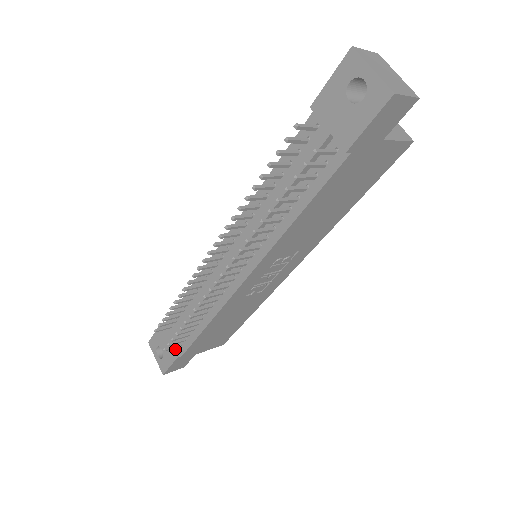
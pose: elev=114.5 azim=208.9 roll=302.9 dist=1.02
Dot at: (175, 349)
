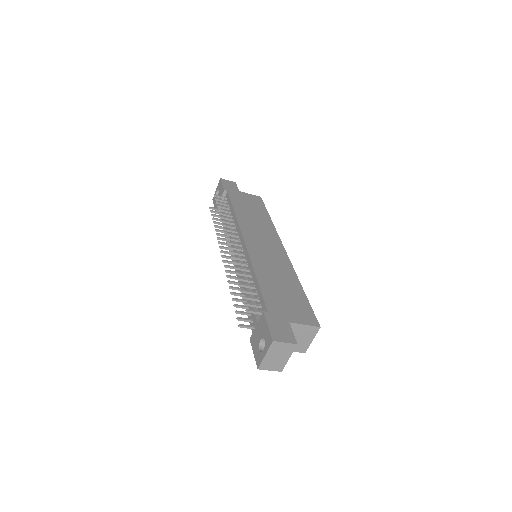
Dot at: (219, 208)
